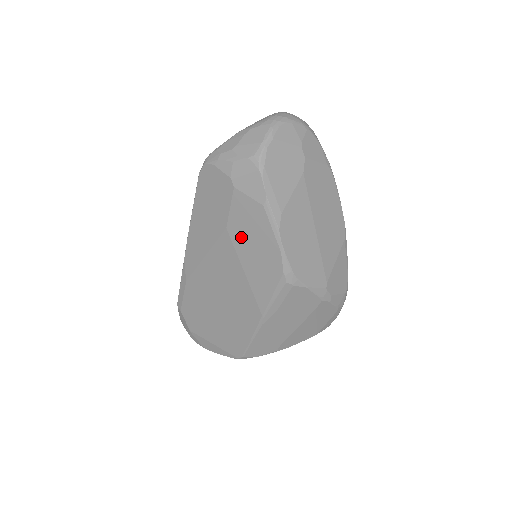
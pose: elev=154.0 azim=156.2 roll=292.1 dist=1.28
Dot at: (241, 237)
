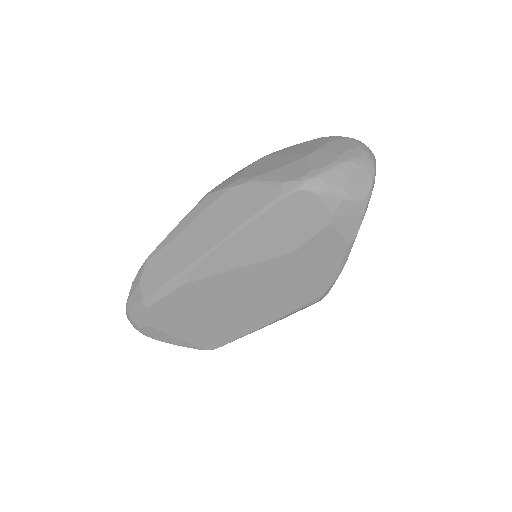
Dot at: (304, 262)
